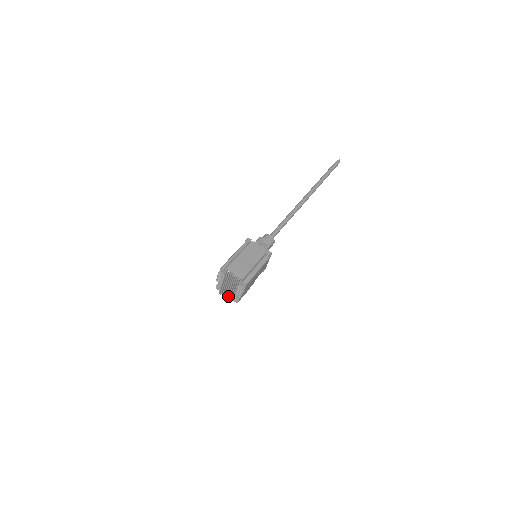
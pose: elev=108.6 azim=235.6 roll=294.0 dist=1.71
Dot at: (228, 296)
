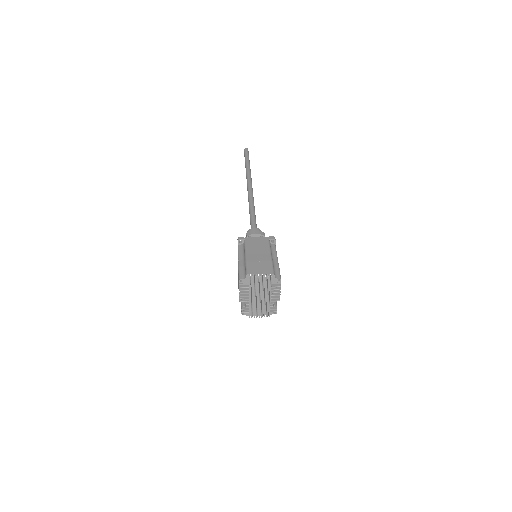
Dot at: (262, 313)
